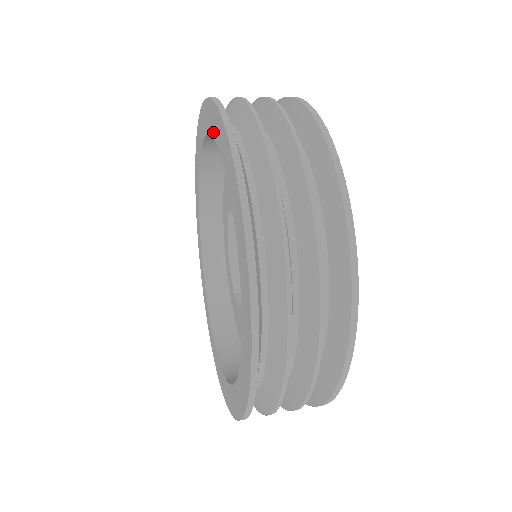
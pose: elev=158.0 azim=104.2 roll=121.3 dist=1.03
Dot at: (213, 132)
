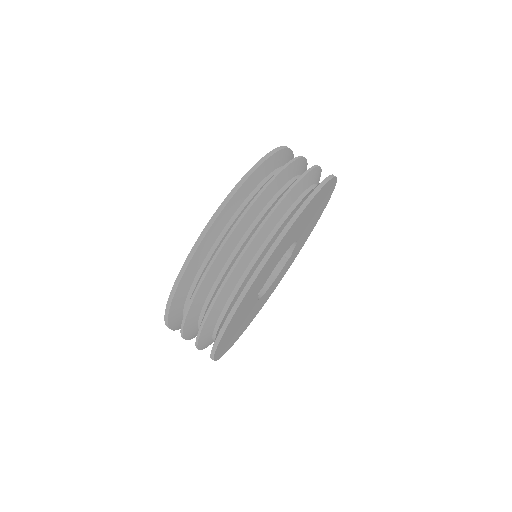
Dot at: occluded
